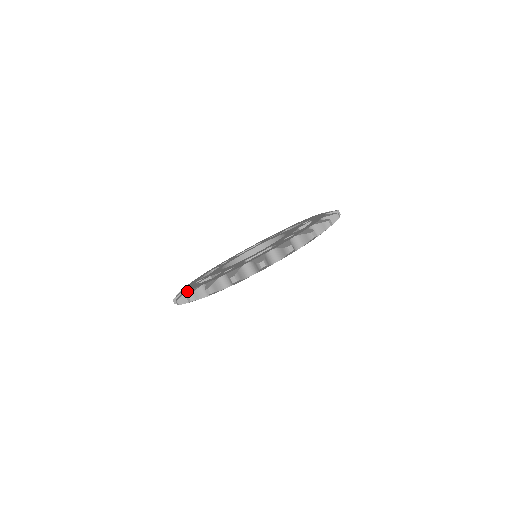
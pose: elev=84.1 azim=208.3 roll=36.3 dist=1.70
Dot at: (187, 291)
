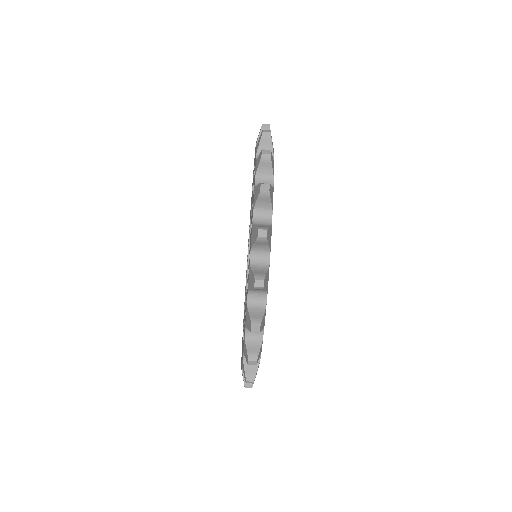
Dot at: occluded
